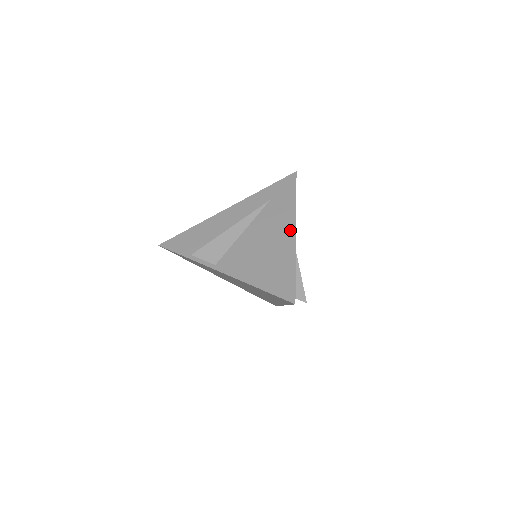
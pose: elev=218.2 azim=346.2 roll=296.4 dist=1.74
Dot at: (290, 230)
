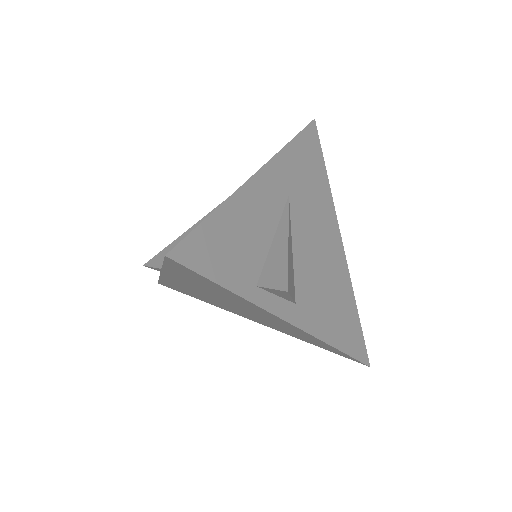
Dot at: occluded
